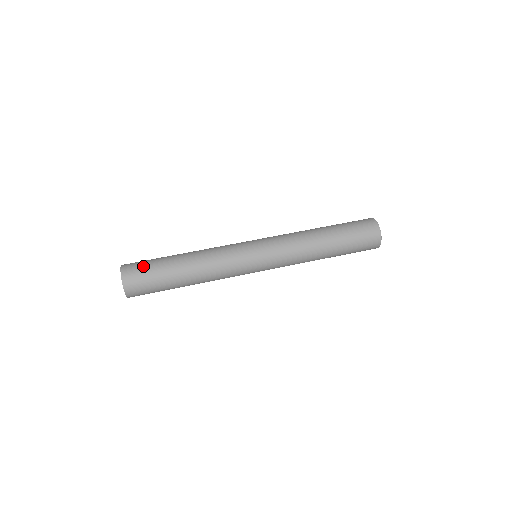
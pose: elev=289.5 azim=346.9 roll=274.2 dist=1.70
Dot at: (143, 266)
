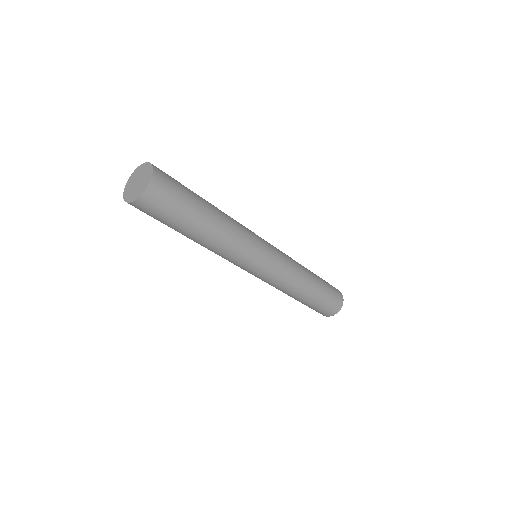
Dot at: (174, 197)
